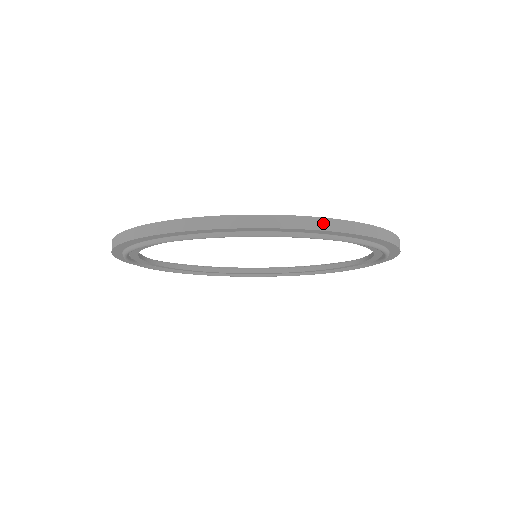
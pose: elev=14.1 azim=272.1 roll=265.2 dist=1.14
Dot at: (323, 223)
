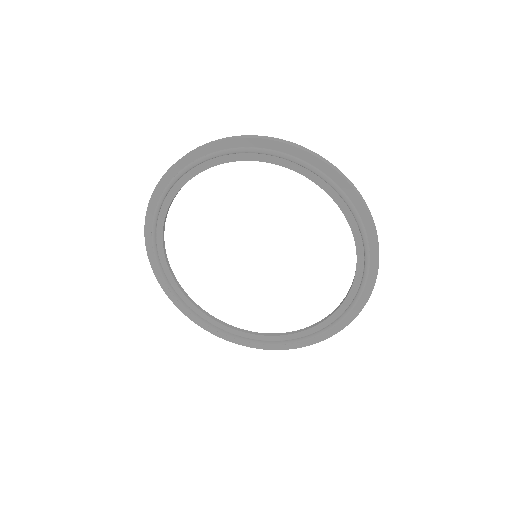
Dot at: (228, 138)
